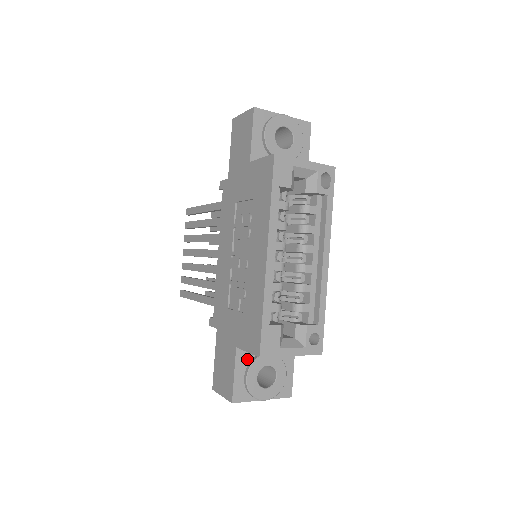
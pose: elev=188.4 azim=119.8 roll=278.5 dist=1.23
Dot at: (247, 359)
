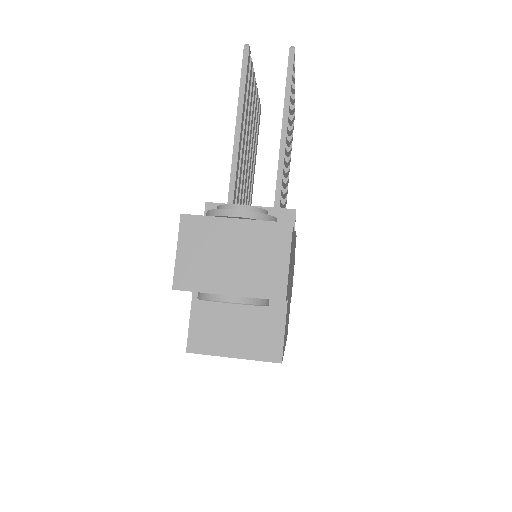
Dot at: occluded
